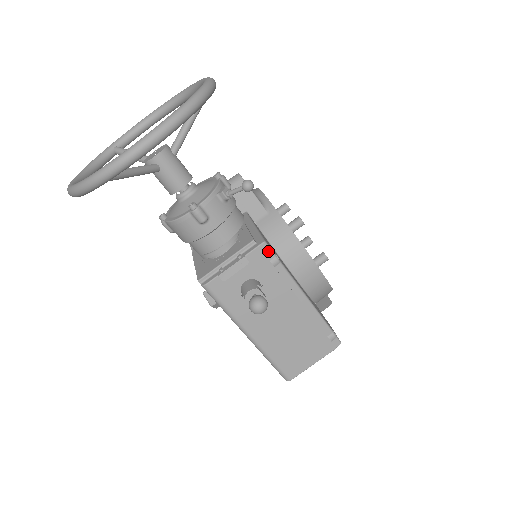
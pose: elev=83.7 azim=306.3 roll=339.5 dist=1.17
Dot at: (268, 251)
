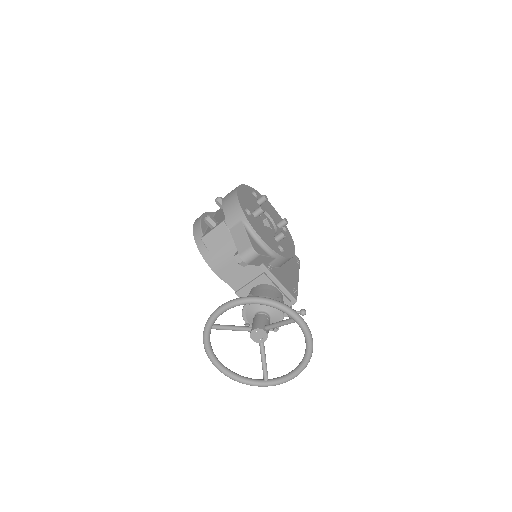
Dot at: (296, 299)
